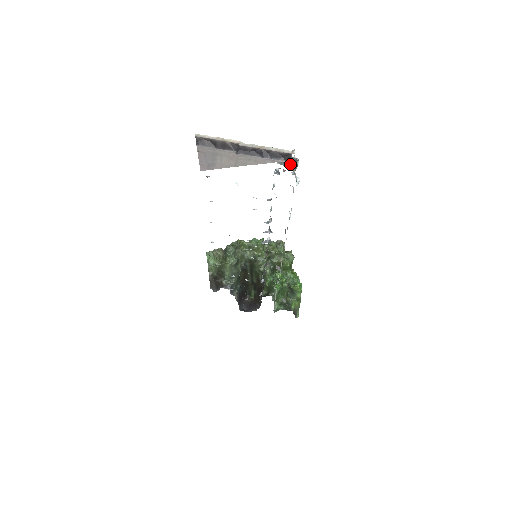
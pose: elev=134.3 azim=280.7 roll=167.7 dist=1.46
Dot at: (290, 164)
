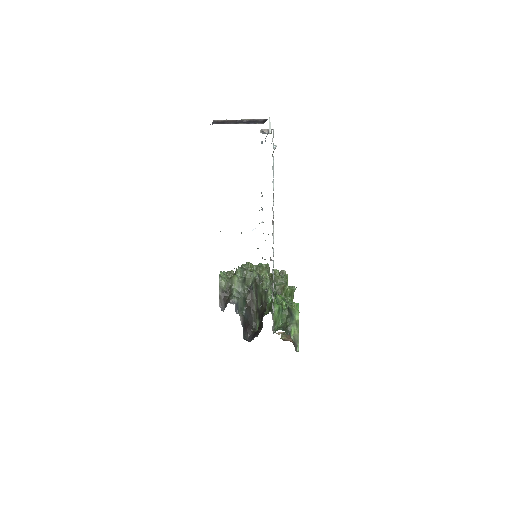
Dot at: (269, 133)
